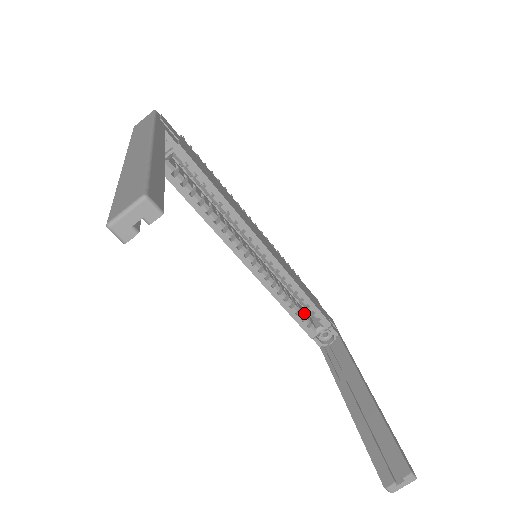
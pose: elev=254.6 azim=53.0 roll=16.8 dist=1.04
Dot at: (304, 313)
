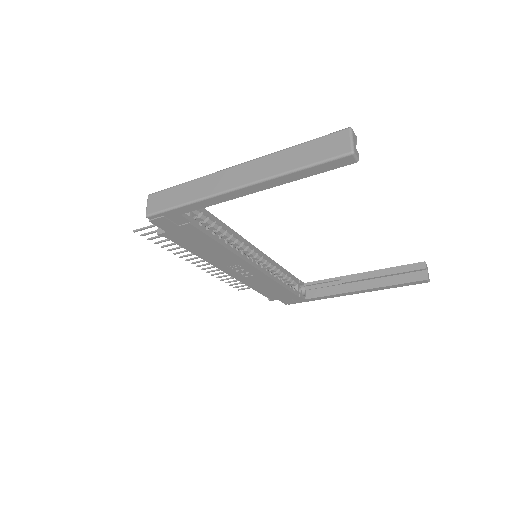
Dot at: occluded
